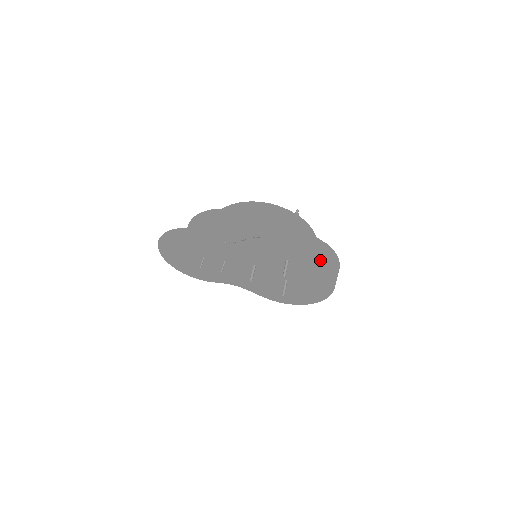
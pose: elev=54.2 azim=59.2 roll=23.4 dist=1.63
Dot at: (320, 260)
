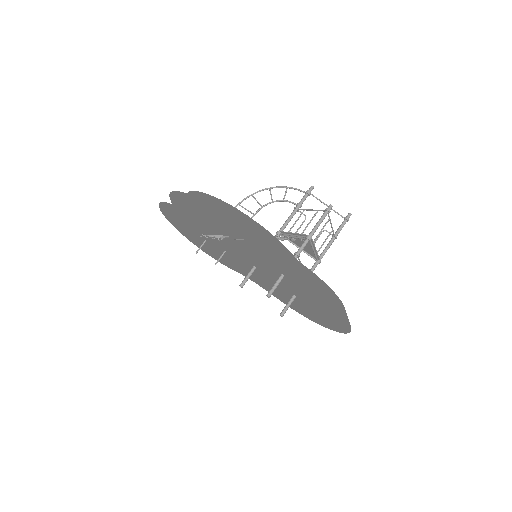
Dot at: (318, 289)
